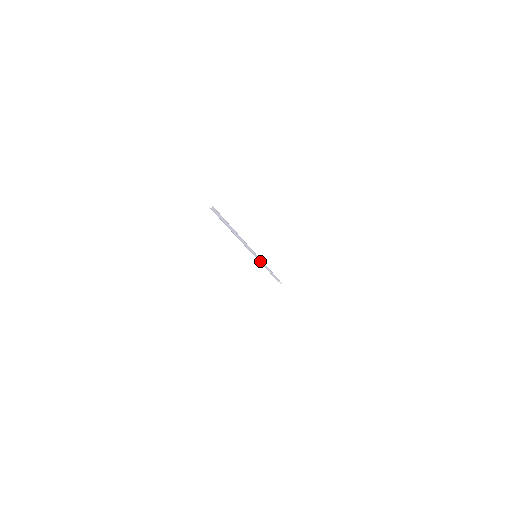
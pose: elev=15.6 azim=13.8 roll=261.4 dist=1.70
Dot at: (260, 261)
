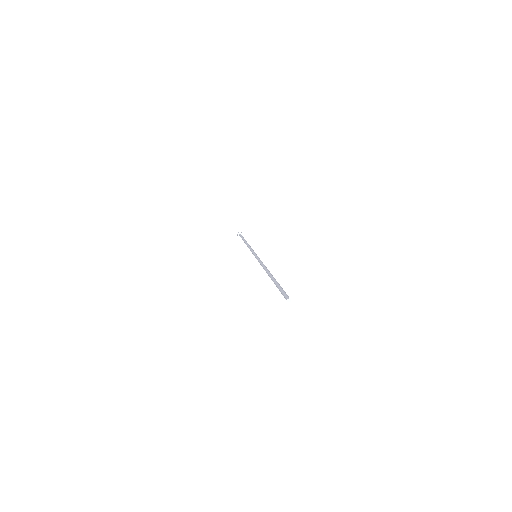
Dot at: occluded
